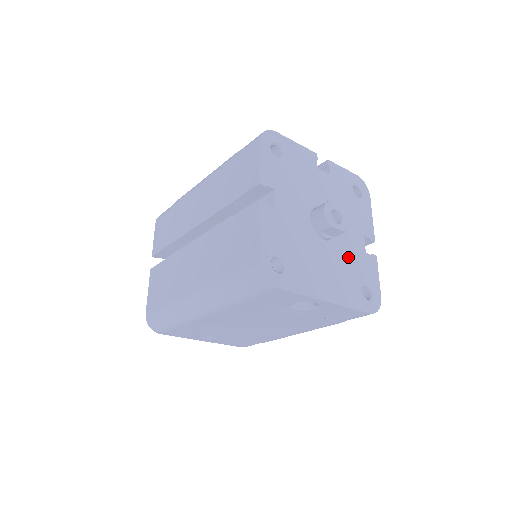
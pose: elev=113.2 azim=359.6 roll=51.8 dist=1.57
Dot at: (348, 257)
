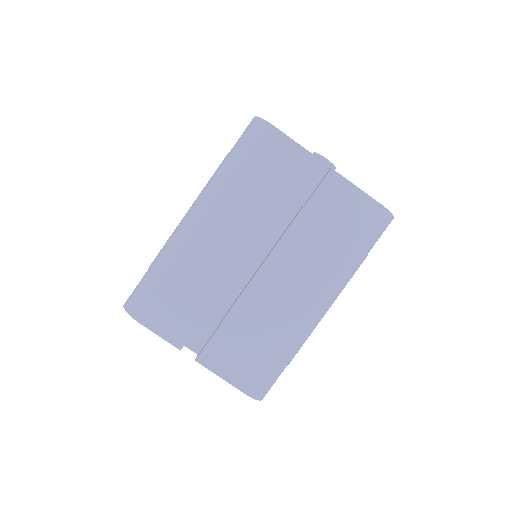
Dot at: occluded
